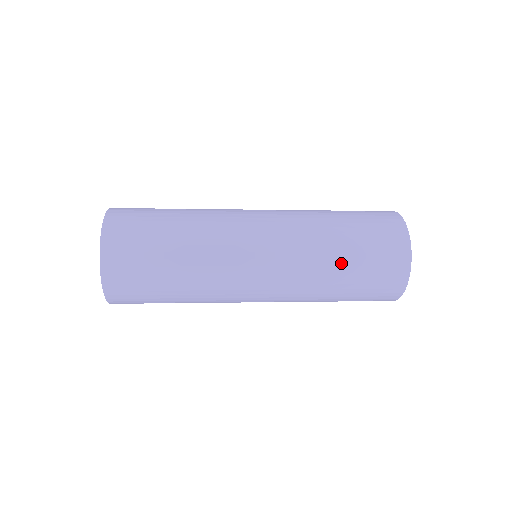
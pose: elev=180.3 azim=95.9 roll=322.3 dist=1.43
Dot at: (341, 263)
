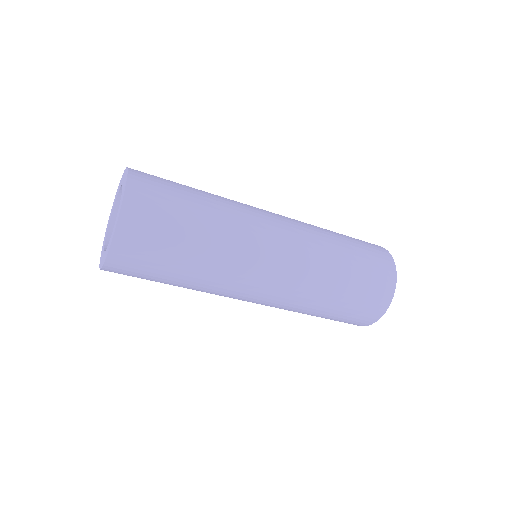
Dot at: (344, 261)
